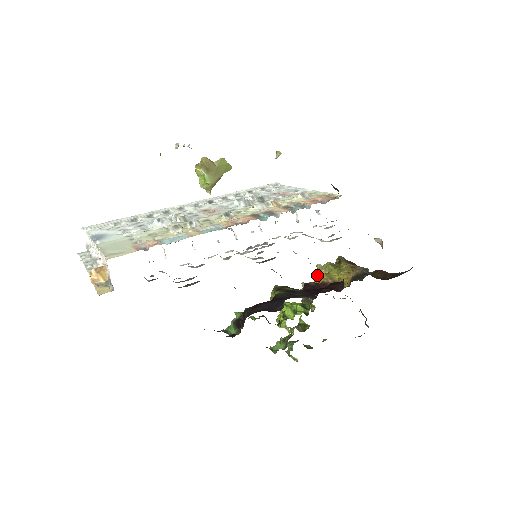
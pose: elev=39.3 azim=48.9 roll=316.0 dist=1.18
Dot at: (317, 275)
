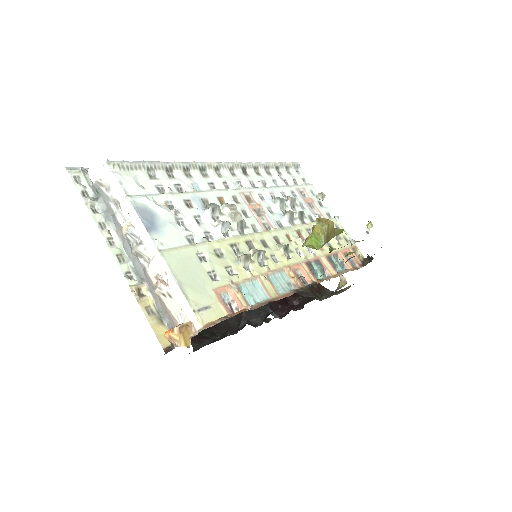
Dot at: occluded
